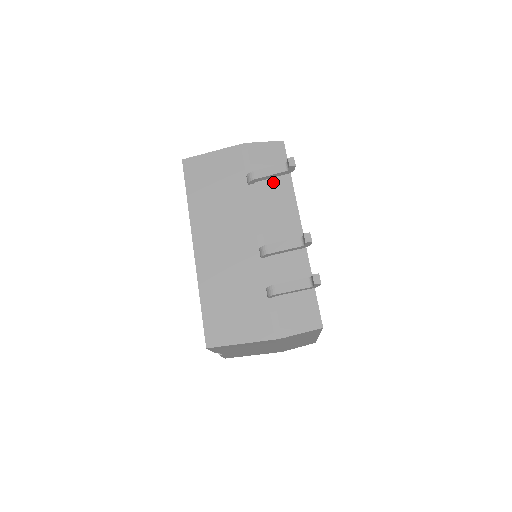
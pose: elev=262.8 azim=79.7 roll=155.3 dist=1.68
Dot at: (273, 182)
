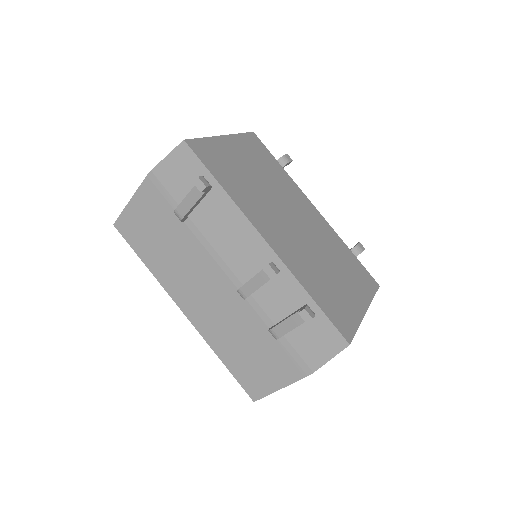
Dot at: (205, 203)
